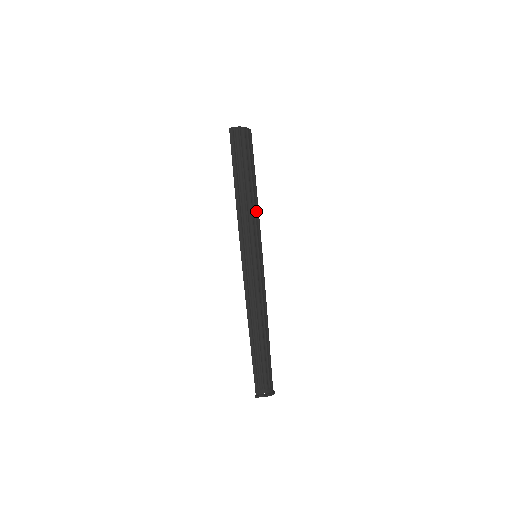
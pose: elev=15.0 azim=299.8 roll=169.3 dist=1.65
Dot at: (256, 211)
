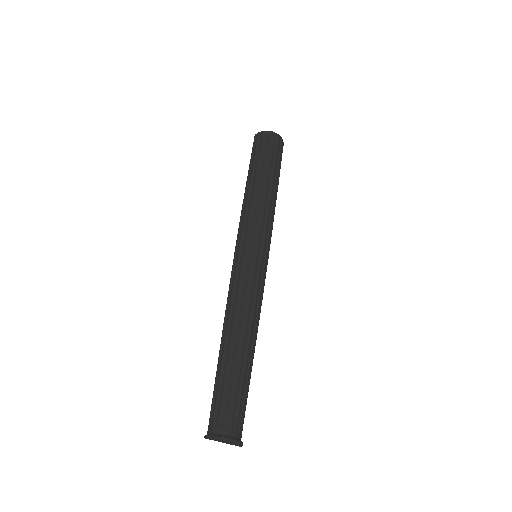
Dot at: (266, 207)
